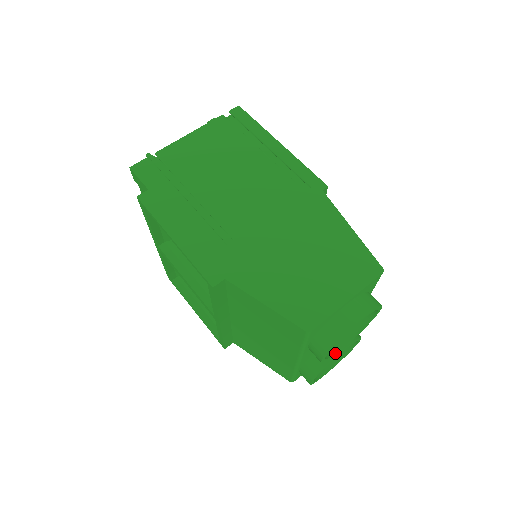
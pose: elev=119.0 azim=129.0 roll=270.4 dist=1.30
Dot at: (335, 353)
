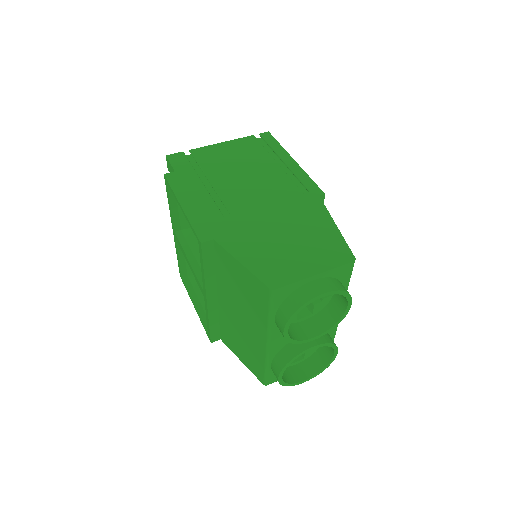
Dot at: (302, 340)
